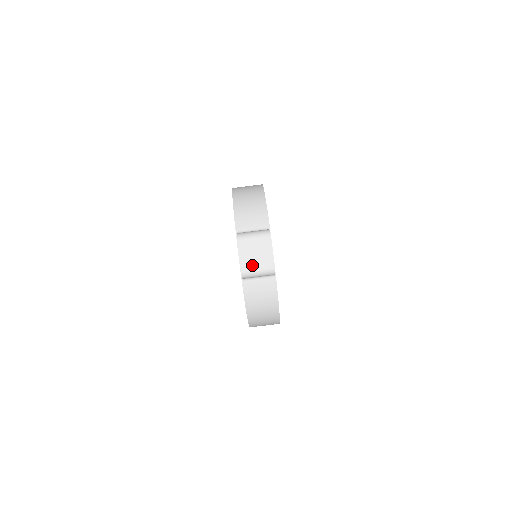
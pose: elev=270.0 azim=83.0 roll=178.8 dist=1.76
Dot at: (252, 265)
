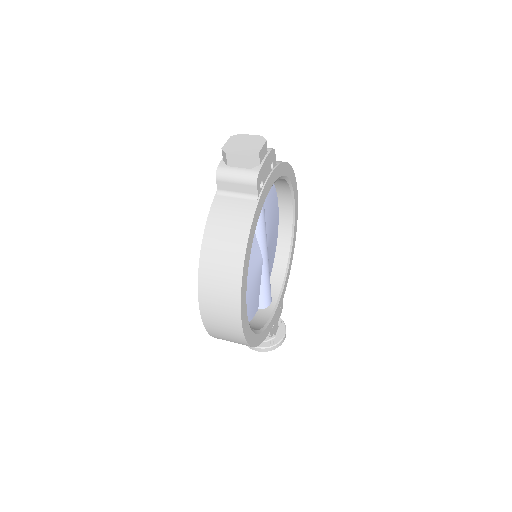
Dot at: (233, 151)
